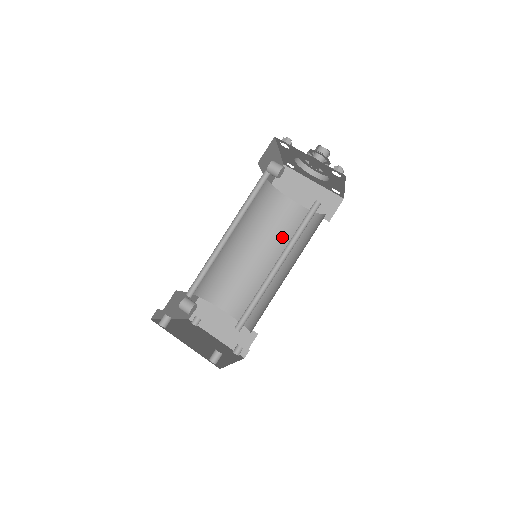
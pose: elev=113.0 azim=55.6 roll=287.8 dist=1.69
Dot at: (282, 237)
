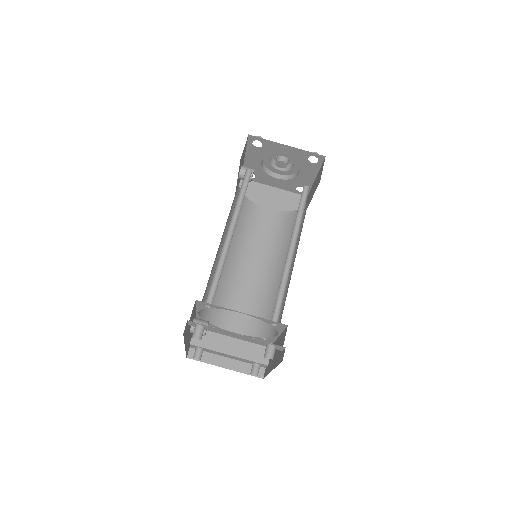
Dot at: (264, 242)
